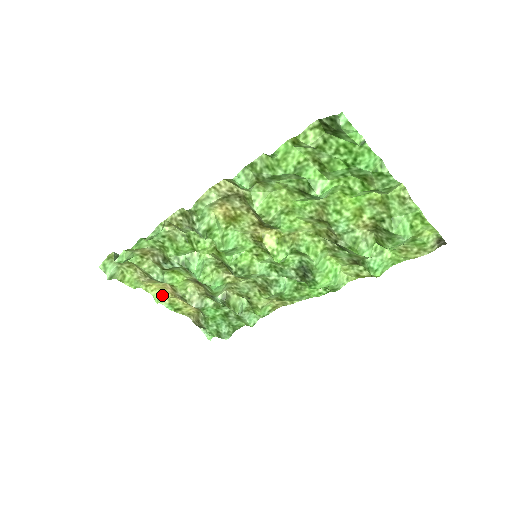
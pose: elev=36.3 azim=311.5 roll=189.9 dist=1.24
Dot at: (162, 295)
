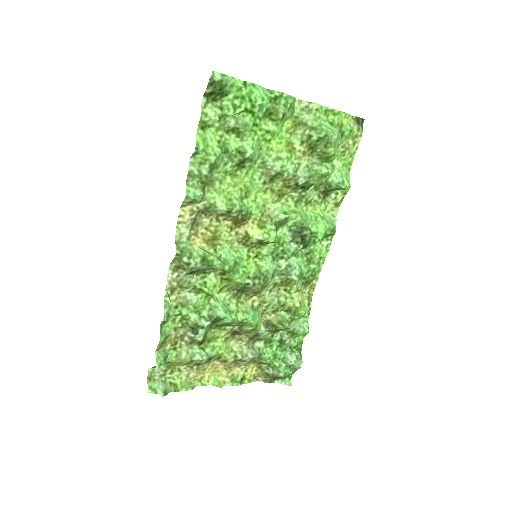
Dot at: (219, 378)
